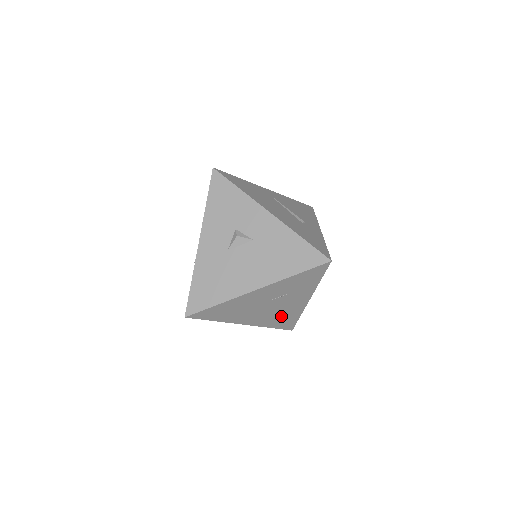
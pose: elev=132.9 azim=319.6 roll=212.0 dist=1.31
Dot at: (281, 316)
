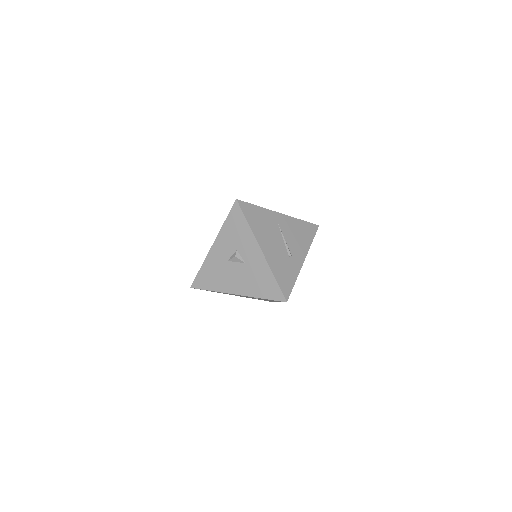
Dot at: (260, 299)
